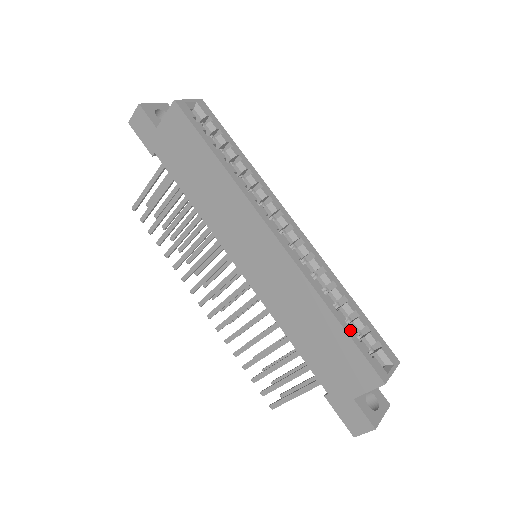
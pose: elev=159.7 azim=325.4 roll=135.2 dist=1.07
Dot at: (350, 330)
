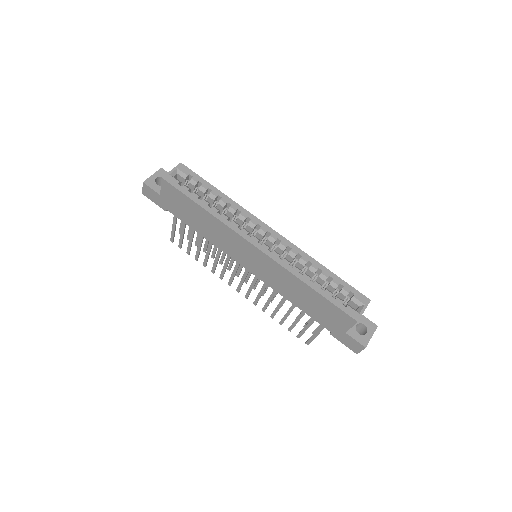
Dot at: (325, 293)
